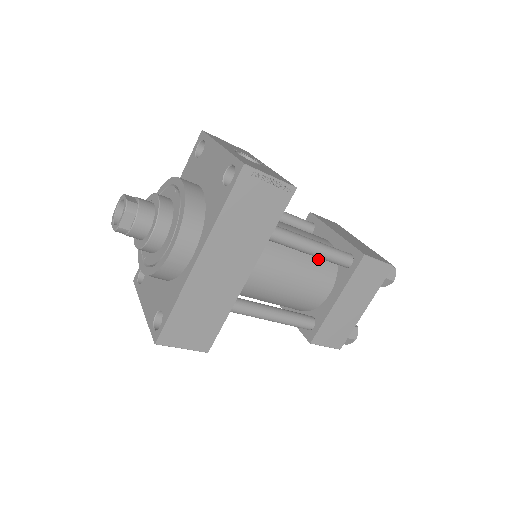
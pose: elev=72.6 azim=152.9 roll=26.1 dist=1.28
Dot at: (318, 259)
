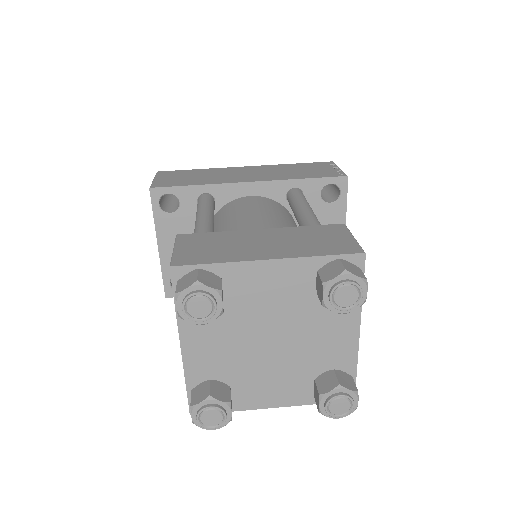
Dot at: occluded
